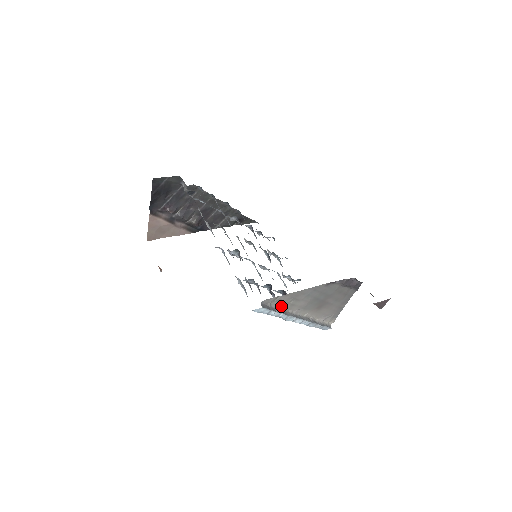
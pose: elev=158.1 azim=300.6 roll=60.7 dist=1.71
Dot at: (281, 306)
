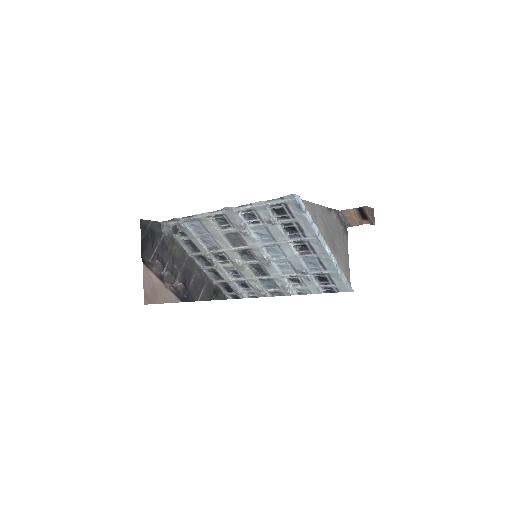
Dot at: occluded
